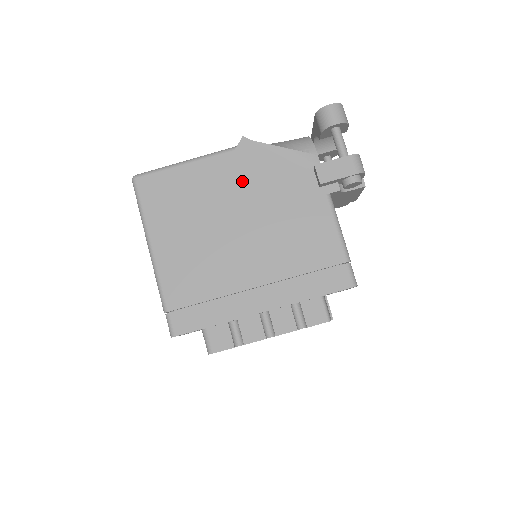
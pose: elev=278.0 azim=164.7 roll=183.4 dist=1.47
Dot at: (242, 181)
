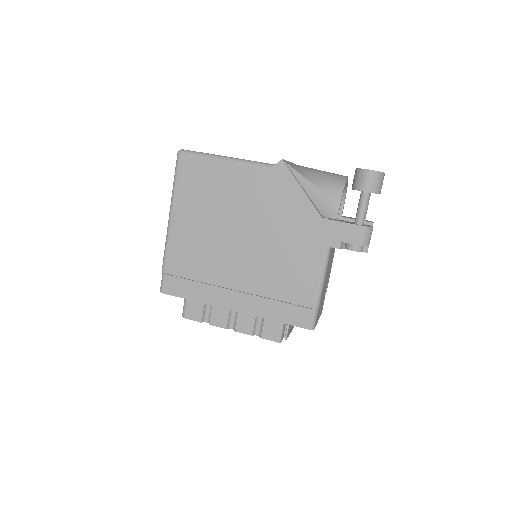
Dot at: (263, 199)
